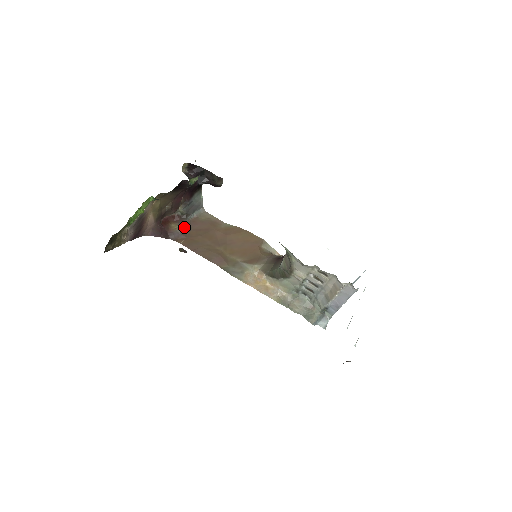
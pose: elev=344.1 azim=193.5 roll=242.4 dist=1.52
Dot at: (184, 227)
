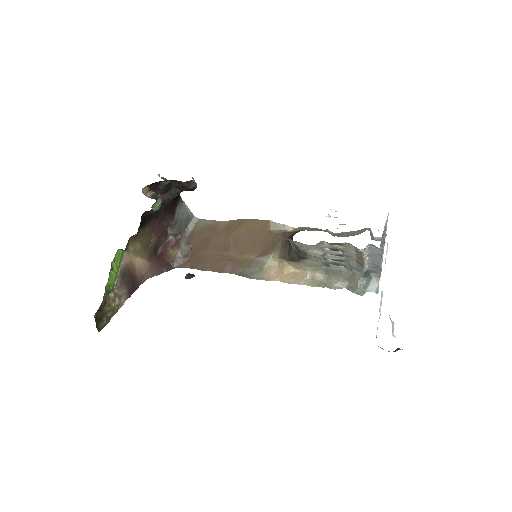
Dot at: (183, 248)
